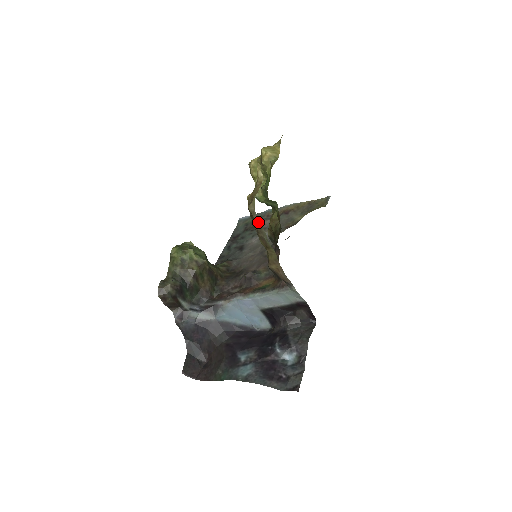
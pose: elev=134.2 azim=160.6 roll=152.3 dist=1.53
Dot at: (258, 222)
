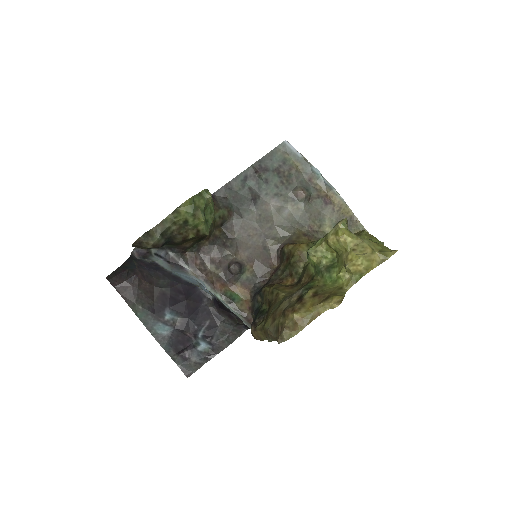
Dot at: (277, 341)
